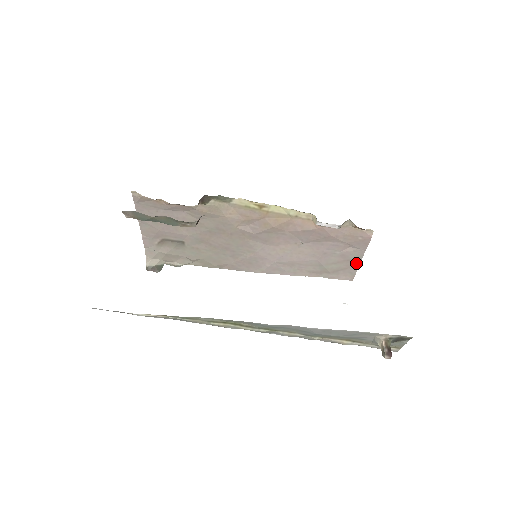
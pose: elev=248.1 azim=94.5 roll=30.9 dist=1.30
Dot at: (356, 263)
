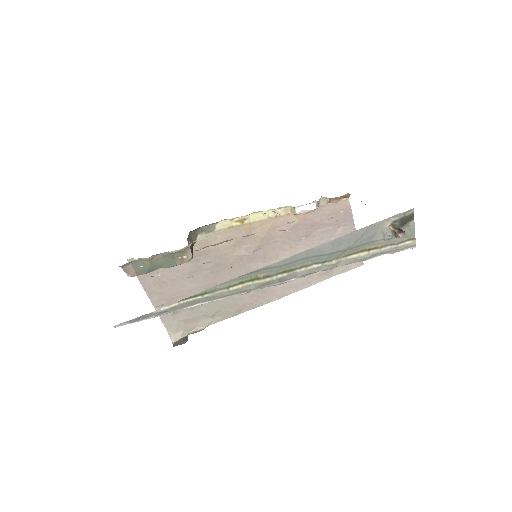
Dot at: occluded
